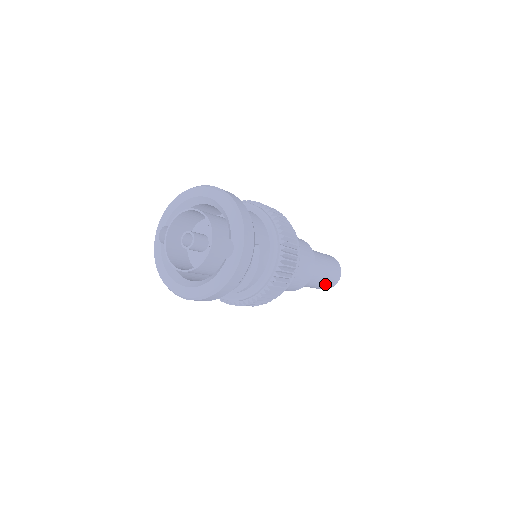
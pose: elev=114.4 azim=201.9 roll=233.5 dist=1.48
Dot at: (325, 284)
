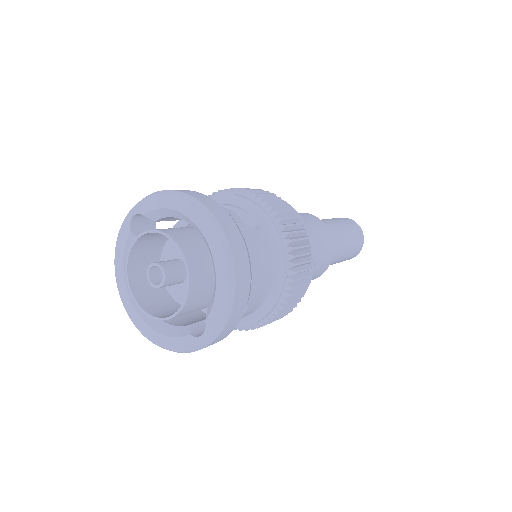
Dot at: occluded
